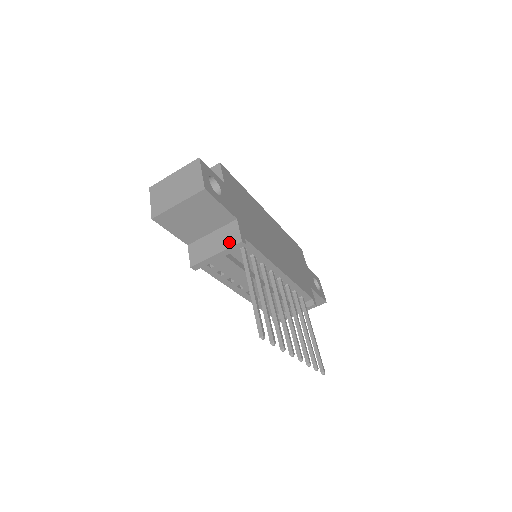
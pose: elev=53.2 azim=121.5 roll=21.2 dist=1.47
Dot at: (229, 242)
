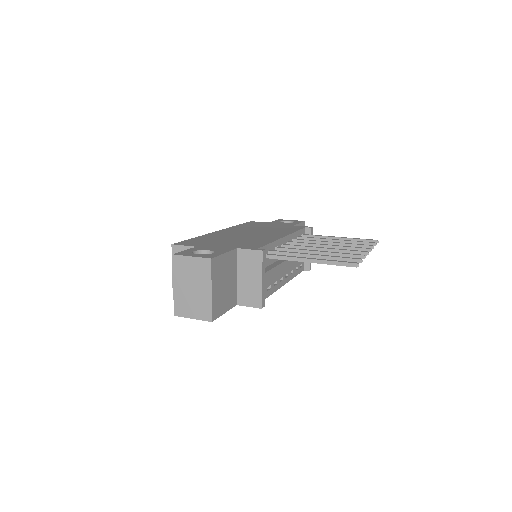
Dot at: (257, 263)
